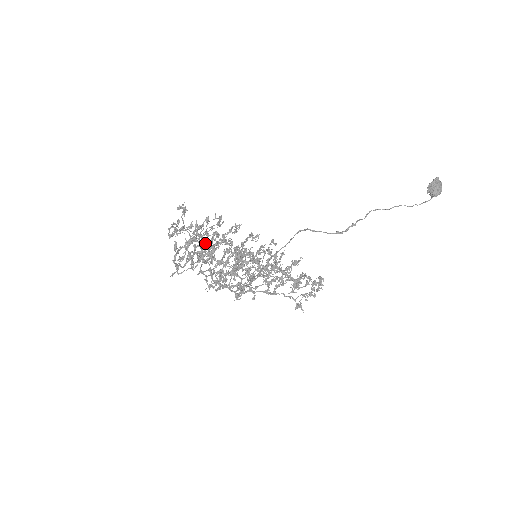
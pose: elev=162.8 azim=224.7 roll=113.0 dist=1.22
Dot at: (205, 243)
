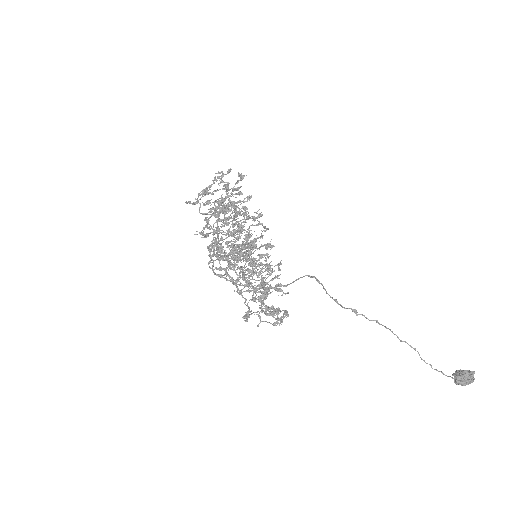
Dot at: occluded
